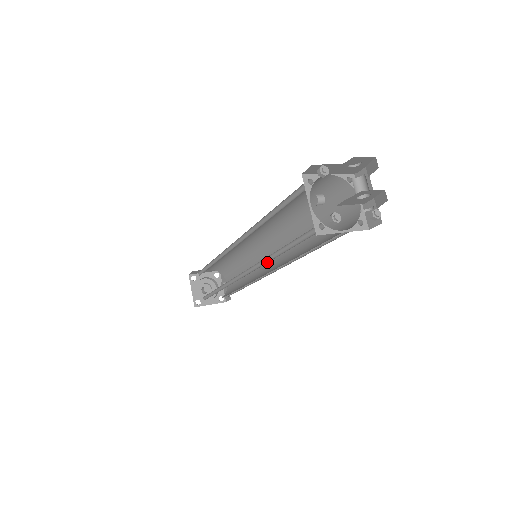
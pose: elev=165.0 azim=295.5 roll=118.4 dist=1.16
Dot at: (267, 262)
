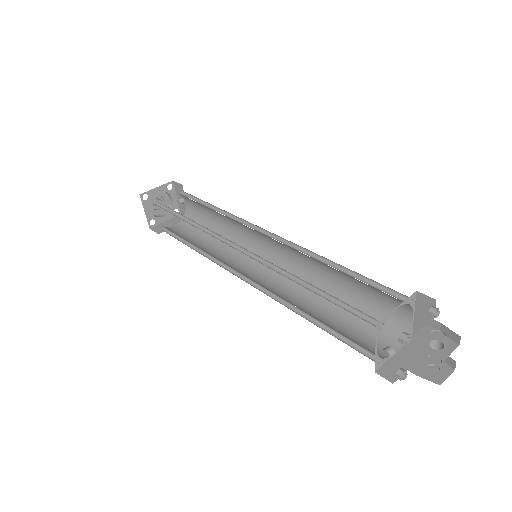
Dot at: (285, 303)
